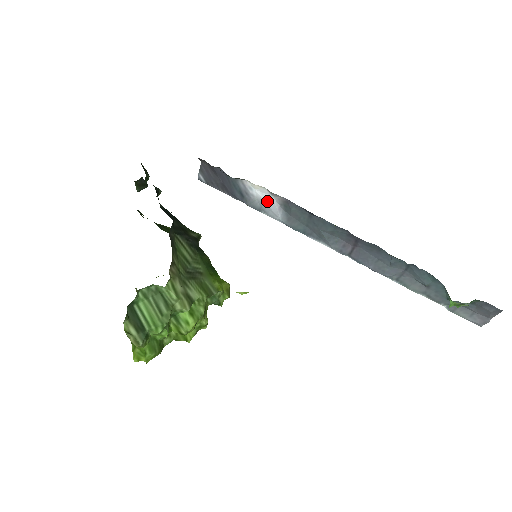
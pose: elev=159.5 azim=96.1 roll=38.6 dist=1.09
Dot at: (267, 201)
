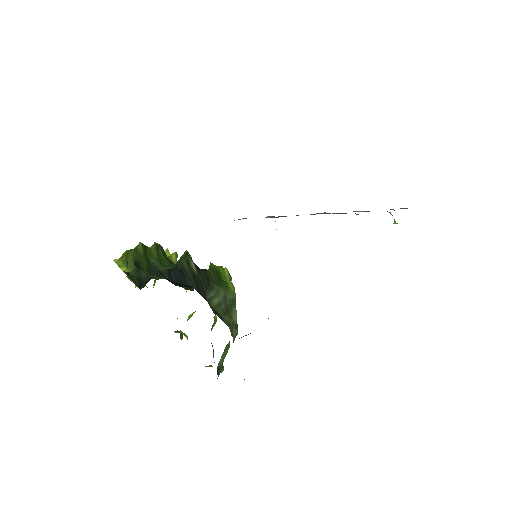
Dot at: occluded
